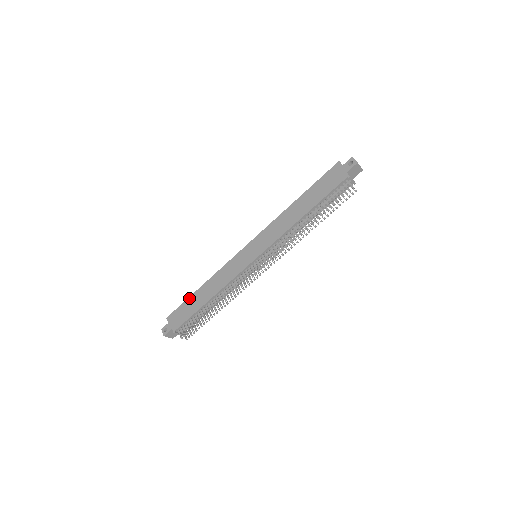
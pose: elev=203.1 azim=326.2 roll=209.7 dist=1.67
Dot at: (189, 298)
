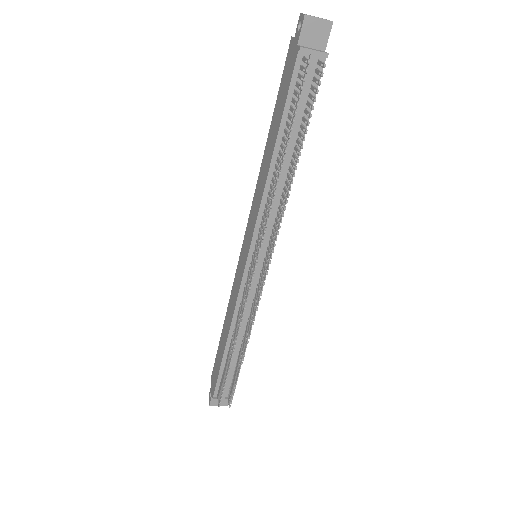
Dot at: occluded
